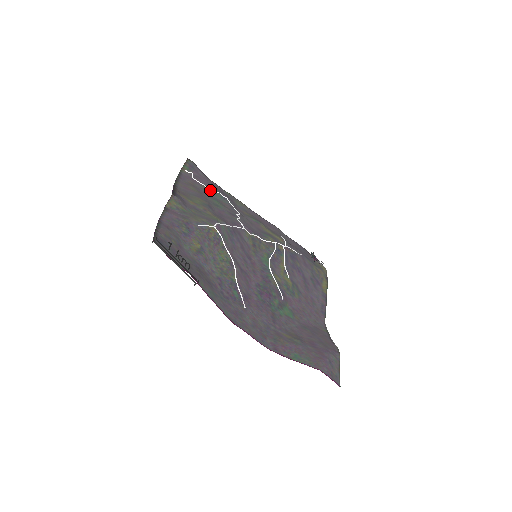
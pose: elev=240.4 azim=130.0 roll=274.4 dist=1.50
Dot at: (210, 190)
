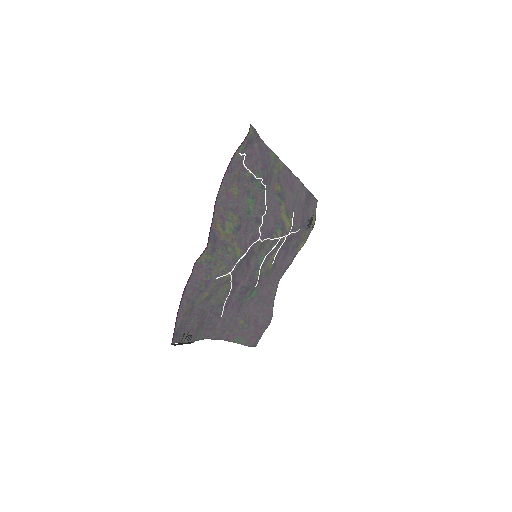
Dot at: (253, 177)
